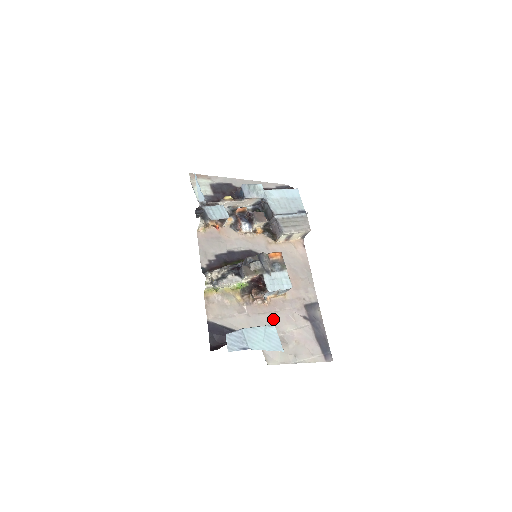
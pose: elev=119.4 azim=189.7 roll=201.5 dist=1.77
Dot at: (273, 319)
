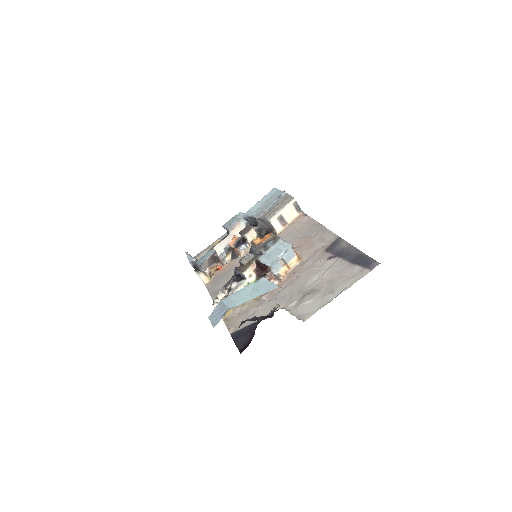
Dot at: (296, 284)
